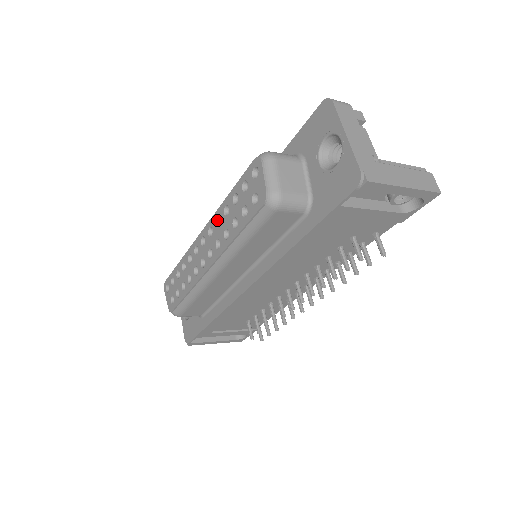
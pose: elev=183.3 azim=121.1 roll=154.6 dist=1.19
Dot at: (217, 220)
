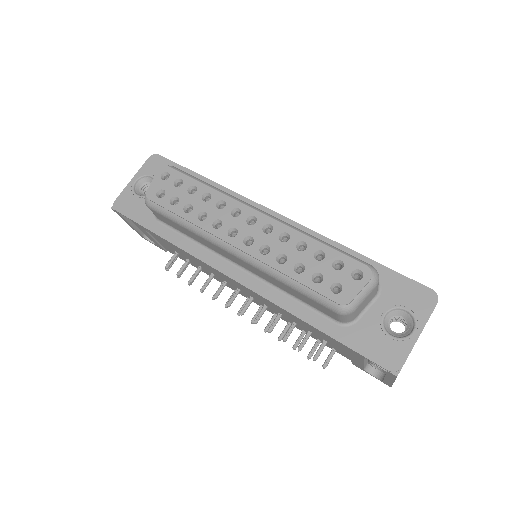
Dot at: (284, 233)
